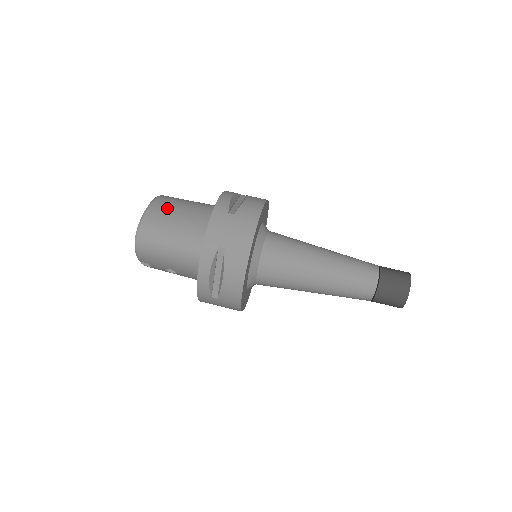
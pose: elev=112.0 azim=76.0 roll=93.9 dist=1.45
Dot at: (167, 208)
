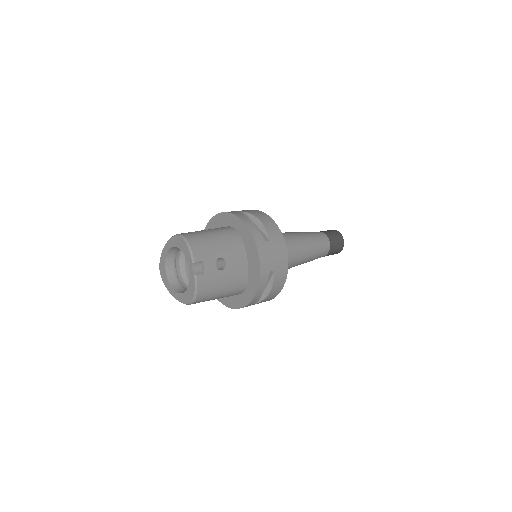
Dot at: occluded
